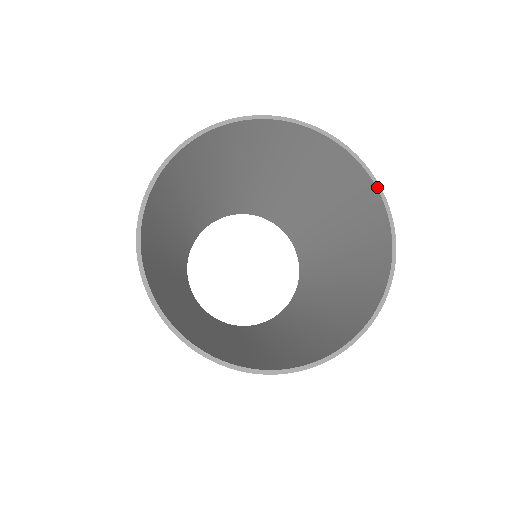
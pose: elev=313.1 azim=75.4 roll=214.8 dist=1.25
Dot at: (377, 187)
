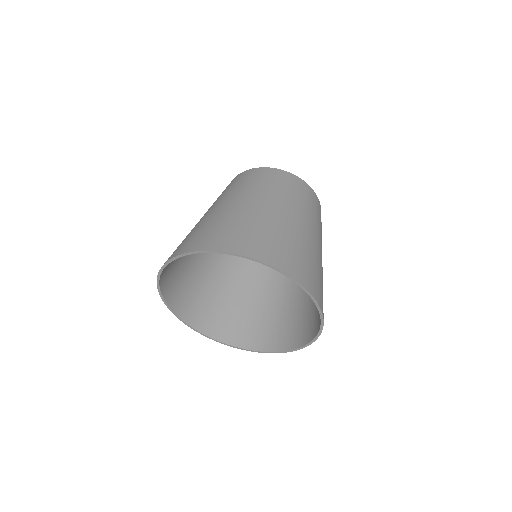
Dot at: (321, 319)
